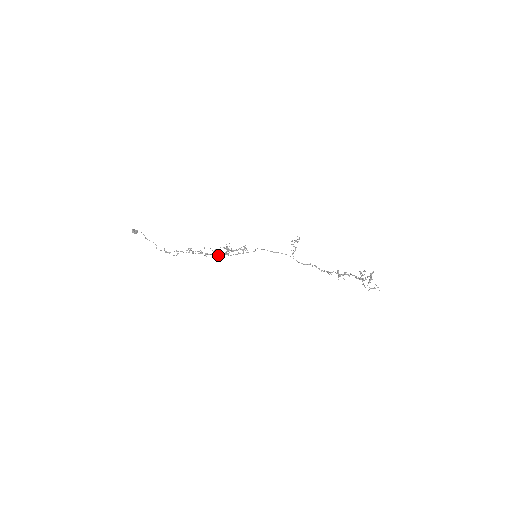
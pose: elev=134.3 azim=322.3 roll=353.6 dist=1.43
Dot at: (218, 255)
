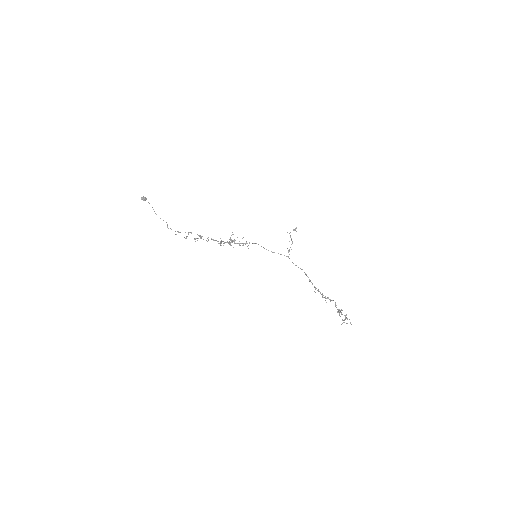
Dot at: occluded
